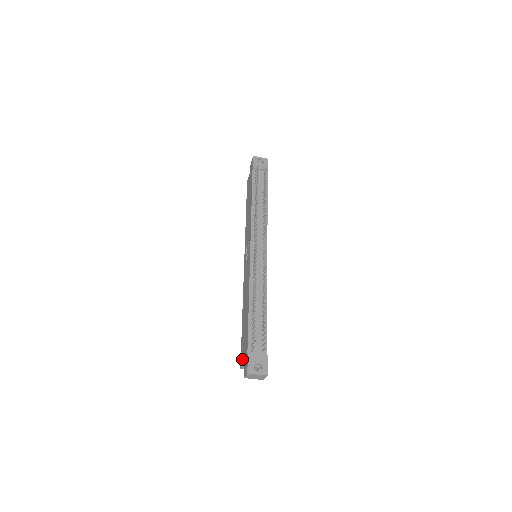
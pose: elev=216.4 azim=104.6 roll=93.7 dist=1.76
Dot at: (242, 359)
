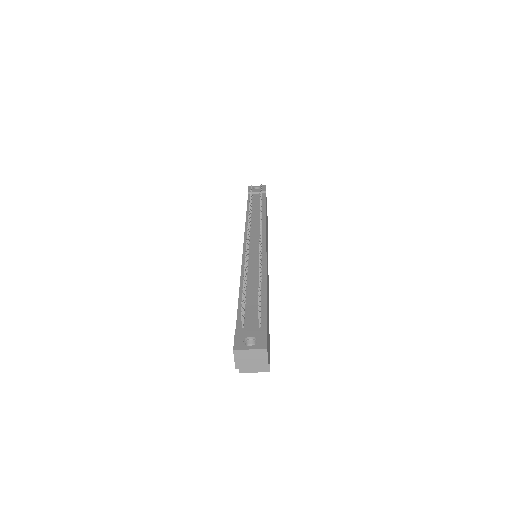
Dot at: occluded
